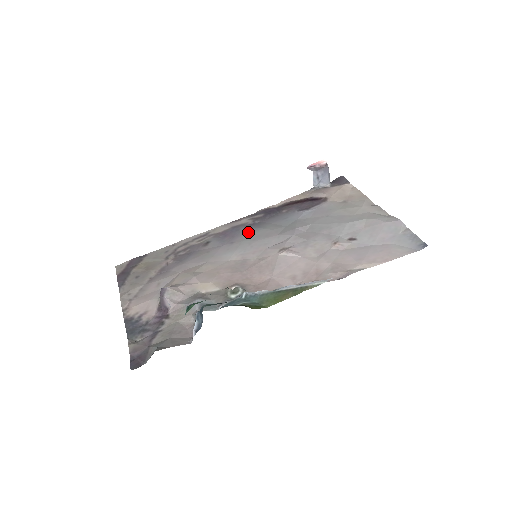
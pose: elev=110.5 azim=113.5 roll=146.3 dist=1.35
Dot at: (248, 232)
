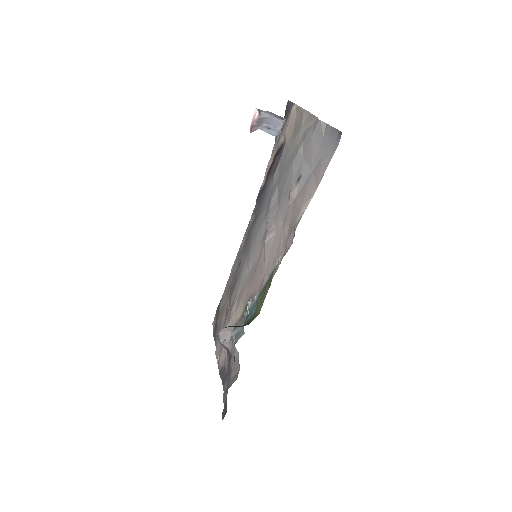
Dot at: (252, 231)
